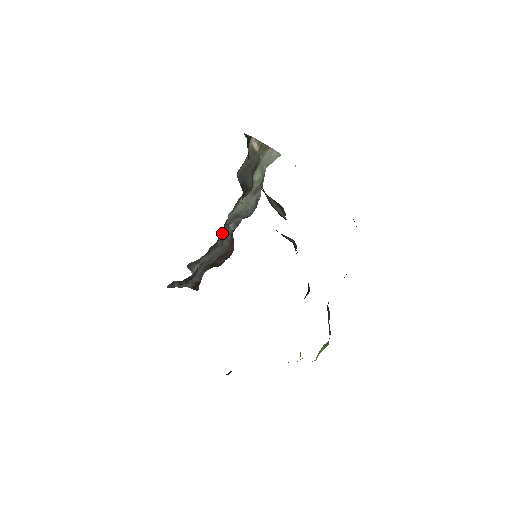
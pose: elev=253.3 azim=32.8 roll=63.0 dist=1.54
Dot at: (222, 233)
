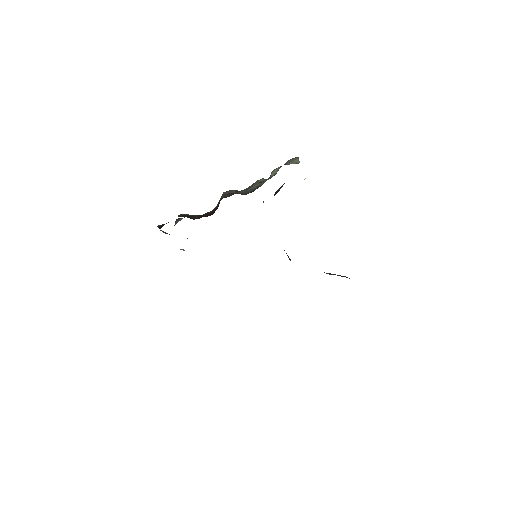
Dot at: occluded
